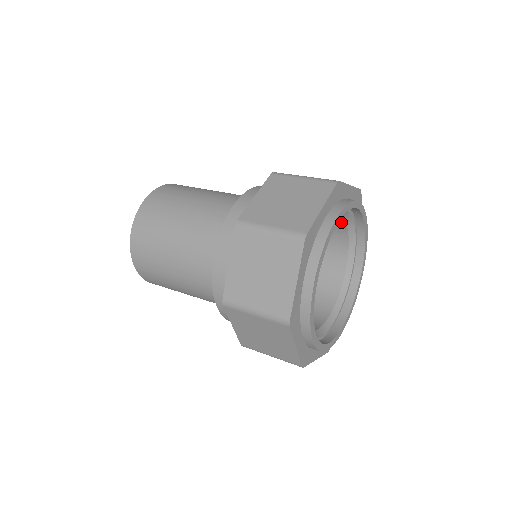
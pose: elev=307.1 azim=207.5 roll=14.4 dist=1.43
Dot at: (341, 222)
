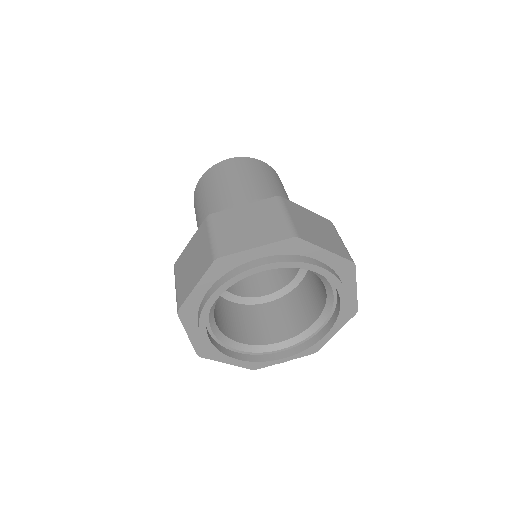
Dot at: occluded
